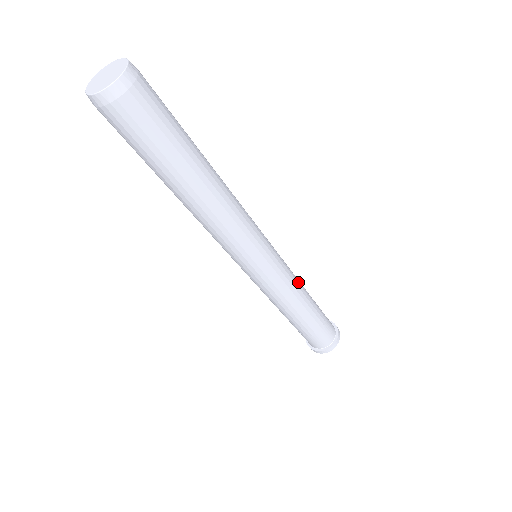
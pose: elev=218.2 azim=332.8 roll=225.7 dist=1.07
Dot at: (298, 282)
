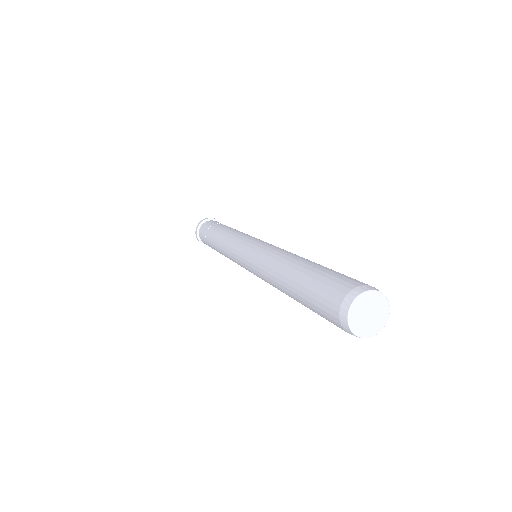
Dot at: occluded
